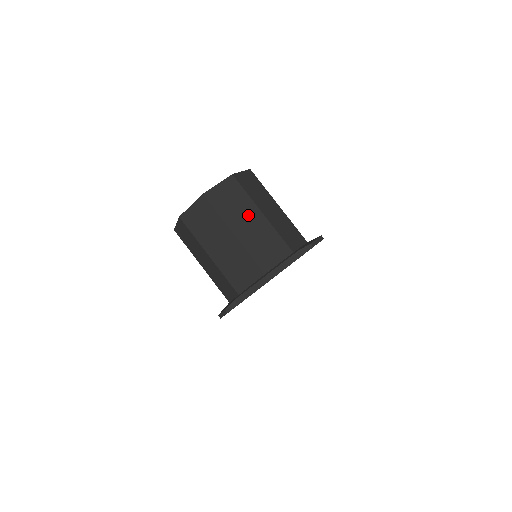
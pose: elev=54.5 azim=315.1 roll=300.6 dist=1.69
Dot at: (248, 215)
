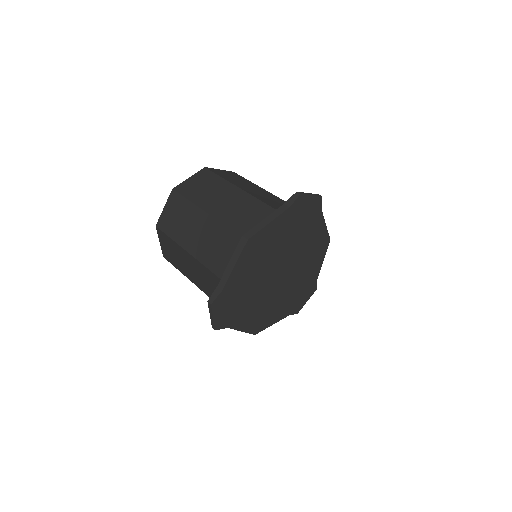
Dot at: (223, 193)
